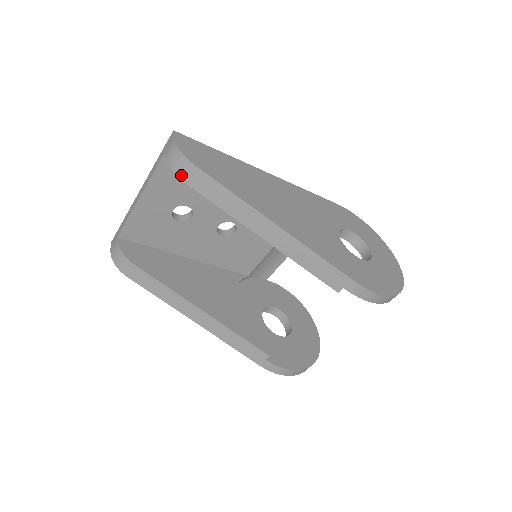
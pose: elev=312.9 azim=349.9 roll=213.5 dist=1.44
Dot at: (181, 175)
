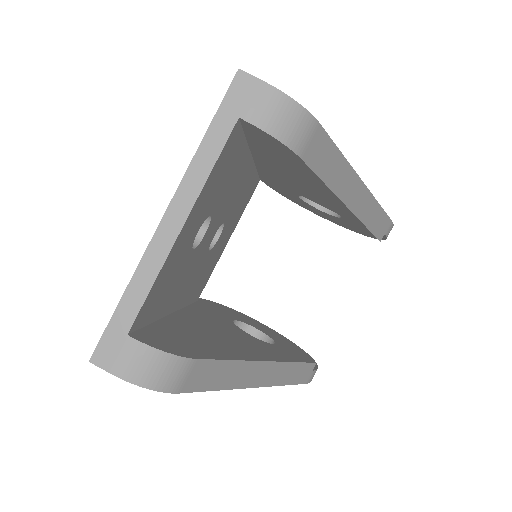
Dot at: (297, 145)
